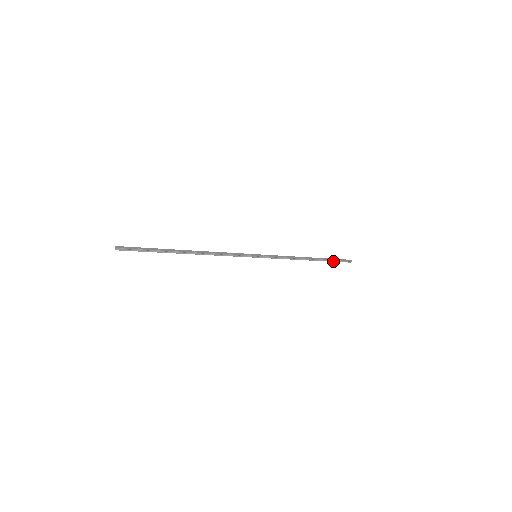
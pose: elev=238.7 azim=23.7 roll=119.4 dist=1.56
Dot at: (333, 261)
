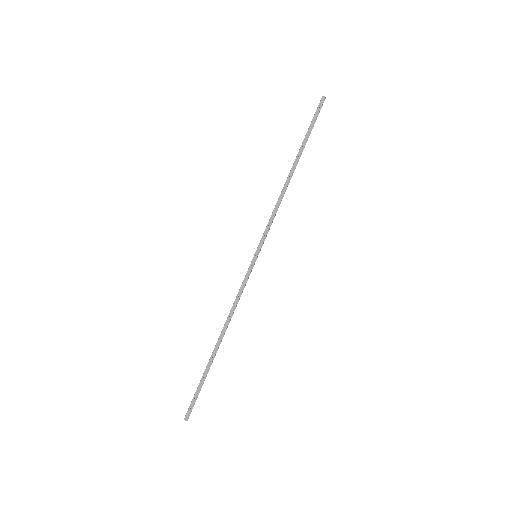
Dot at: (310, 132)
